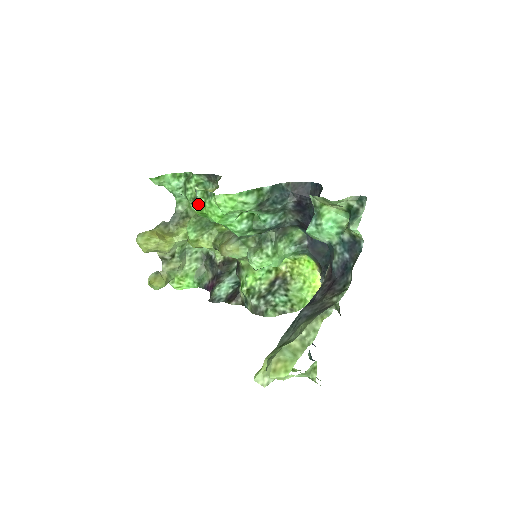
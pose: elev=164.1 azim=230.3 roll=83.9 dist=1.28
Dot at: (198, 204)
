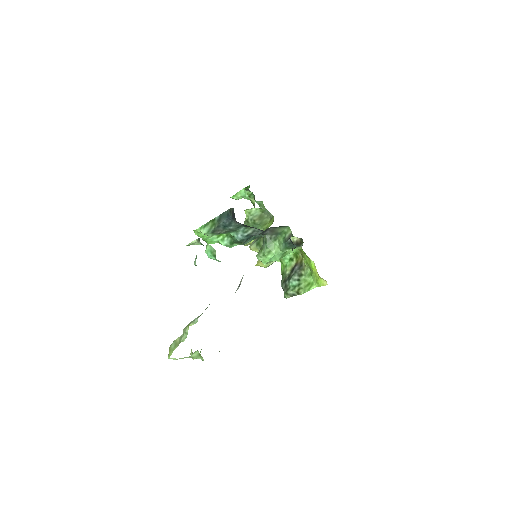
Dot at: occluded
